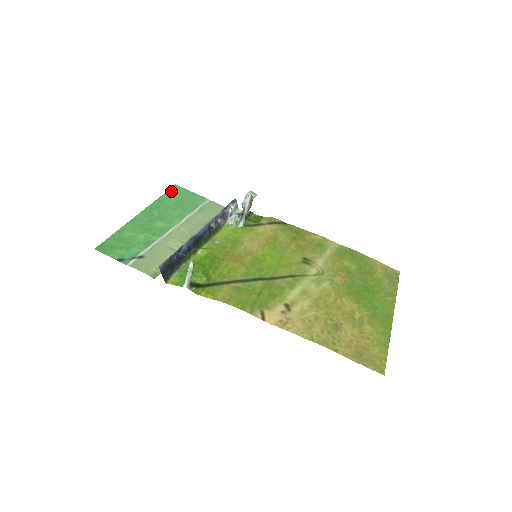
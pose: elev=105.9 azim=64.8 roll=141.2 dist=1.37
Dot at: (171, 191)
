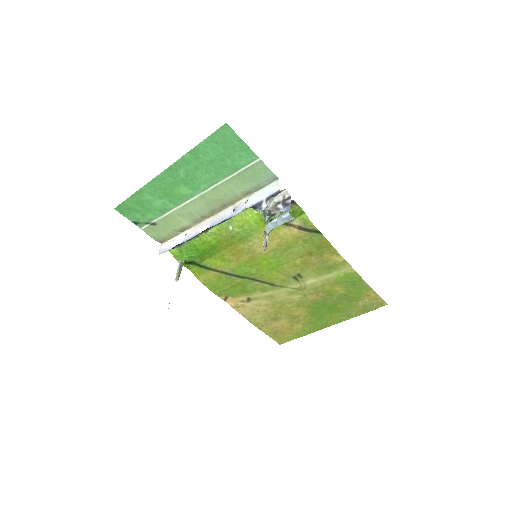
Dot at: (214, 137)
